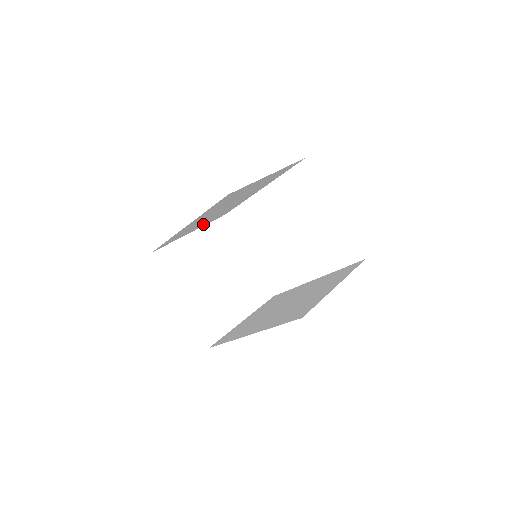
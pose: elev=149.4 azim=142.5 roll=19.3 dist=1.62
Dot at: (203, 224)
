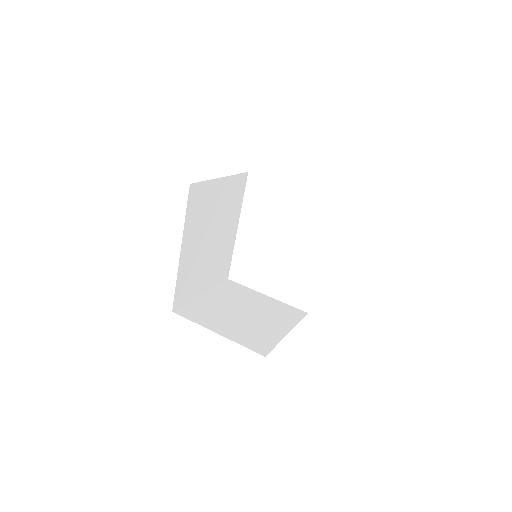
Dot at: (208, 280)
